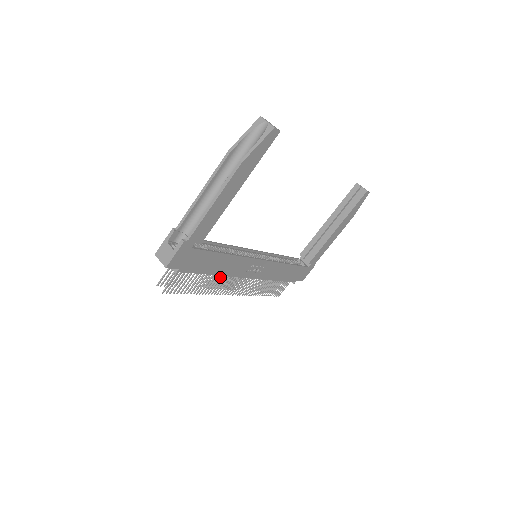
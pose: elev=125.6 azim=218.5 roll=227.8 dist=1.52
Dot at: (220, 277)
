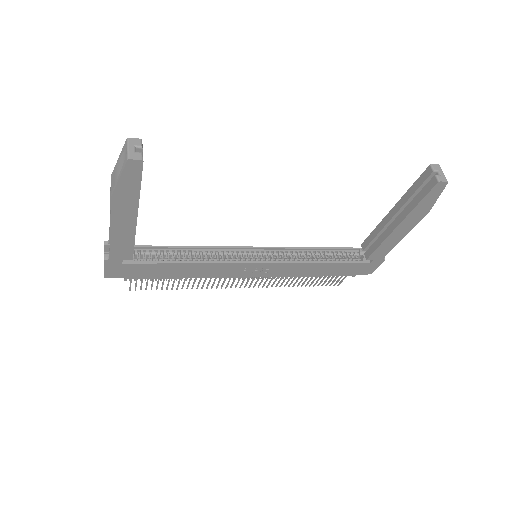
Dot at: occluded
